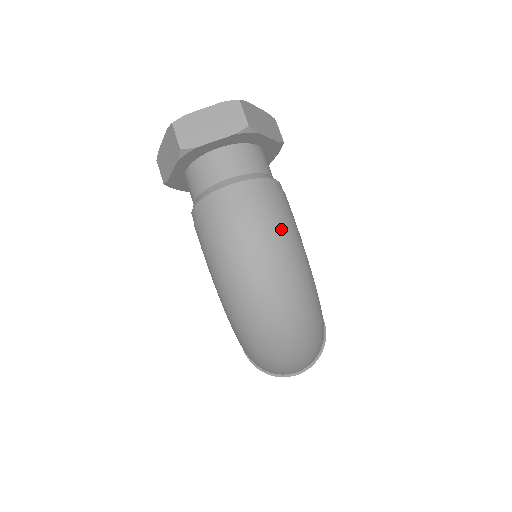
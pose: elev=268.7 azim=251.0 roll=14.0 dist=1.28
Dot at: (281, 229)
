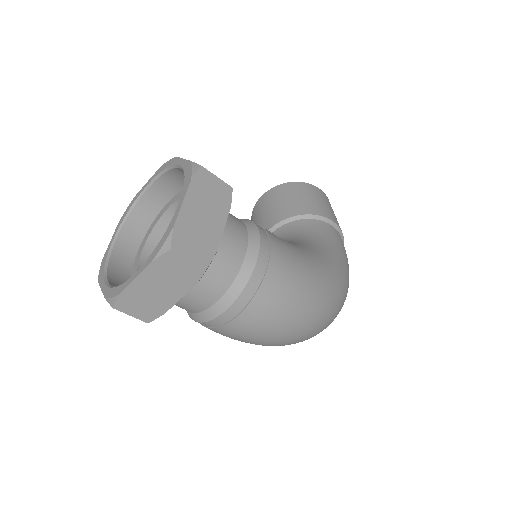
Dot at: (296, 304)
